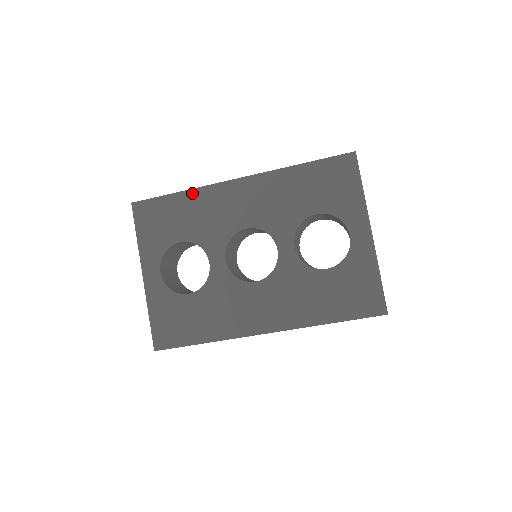
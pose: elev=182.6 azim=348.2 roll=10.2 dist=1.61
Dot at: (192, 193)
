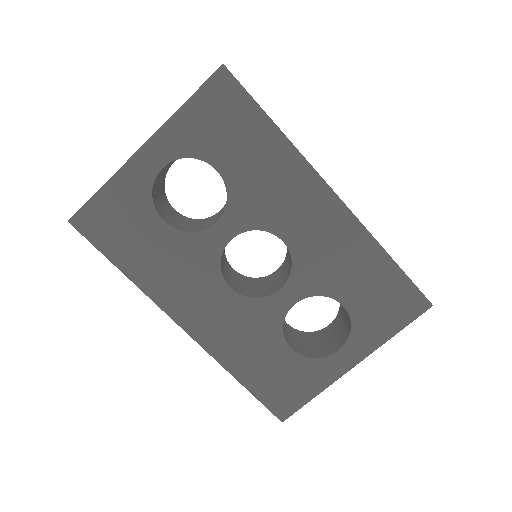
Dot at: (286, 146)
